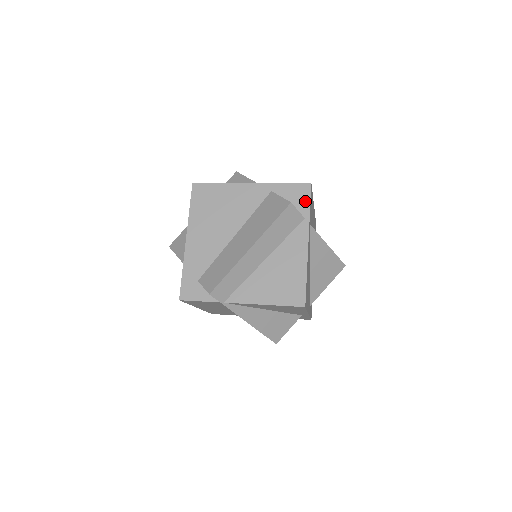
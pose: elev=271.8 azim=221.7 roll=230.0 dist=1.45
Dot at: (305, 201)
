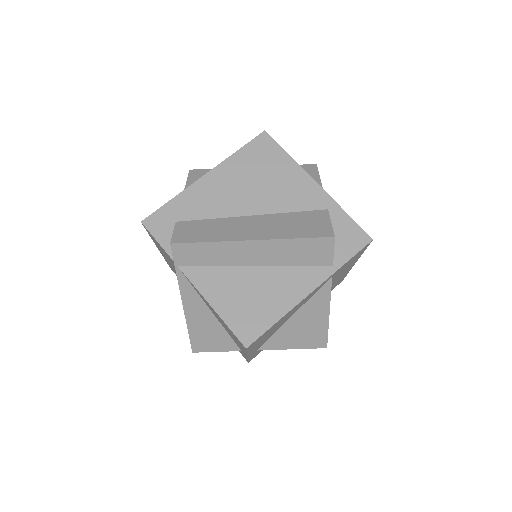
Dot at: (350, 250)
